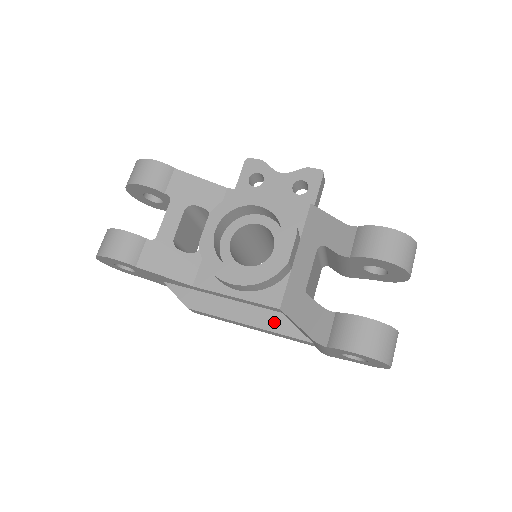
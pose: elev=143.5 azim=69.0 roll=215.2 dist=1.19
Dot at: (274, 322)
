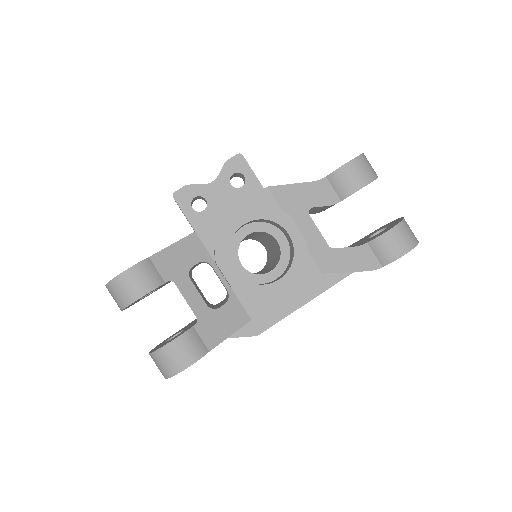
Dot at: (320, 284)
